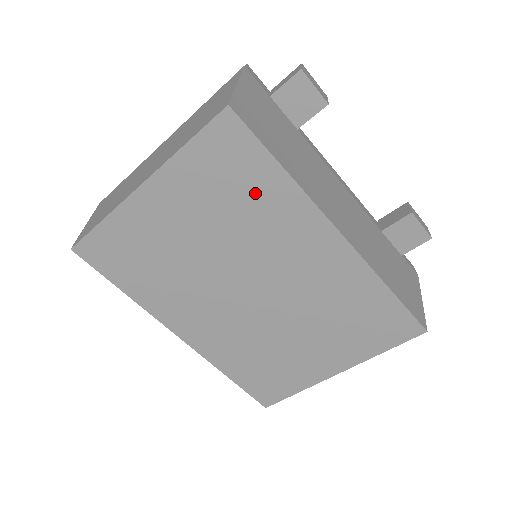
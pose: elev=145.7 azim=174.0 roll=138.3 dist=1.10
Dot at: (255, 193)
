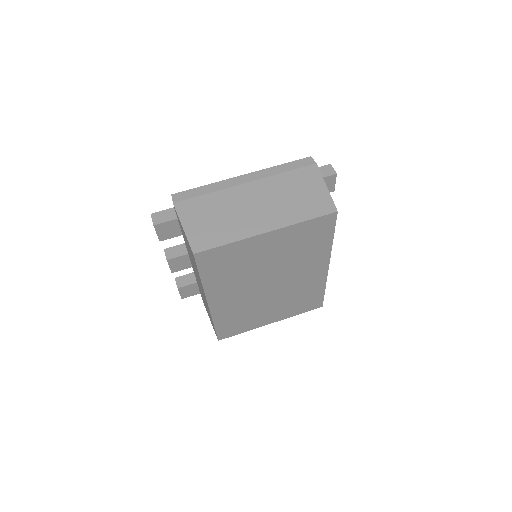
Dot at: (313, 246)
